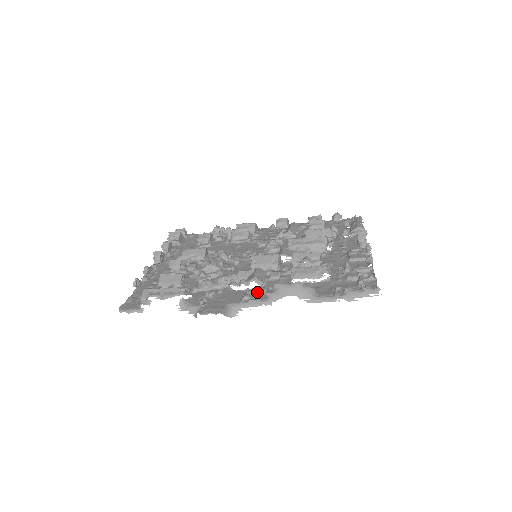
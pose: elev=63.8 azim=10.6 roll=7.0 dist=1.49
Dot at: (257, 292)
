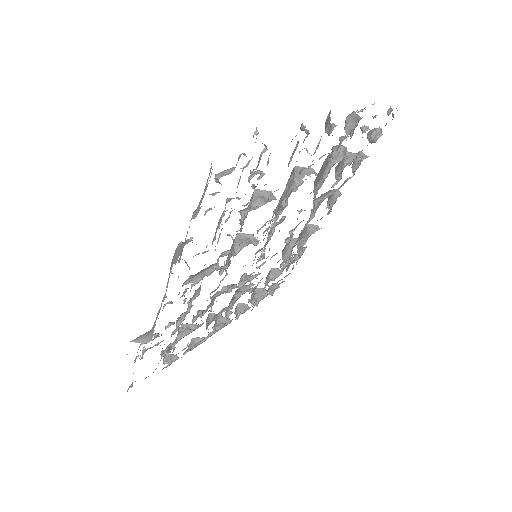
Dot at: (179, 293)
